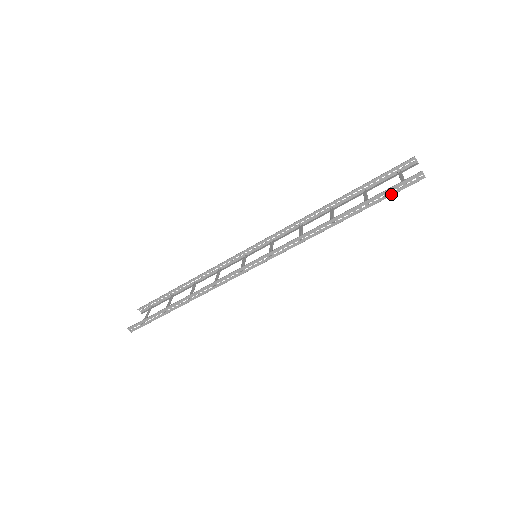
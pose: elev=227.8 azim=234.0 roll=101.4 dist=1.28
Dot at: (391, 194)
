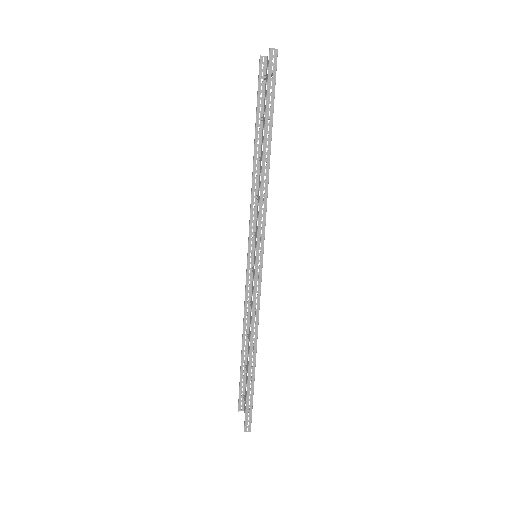
Dot at: (273, 89)
